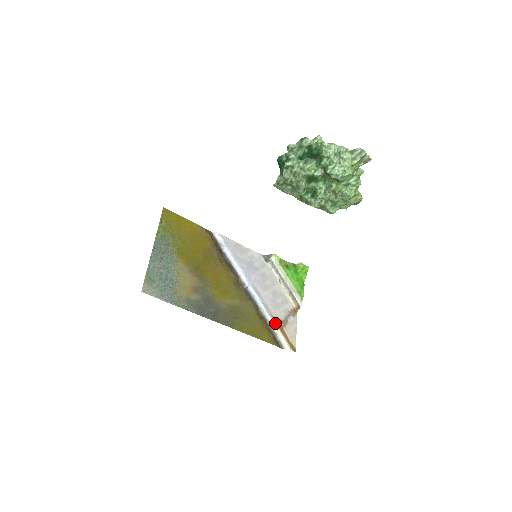
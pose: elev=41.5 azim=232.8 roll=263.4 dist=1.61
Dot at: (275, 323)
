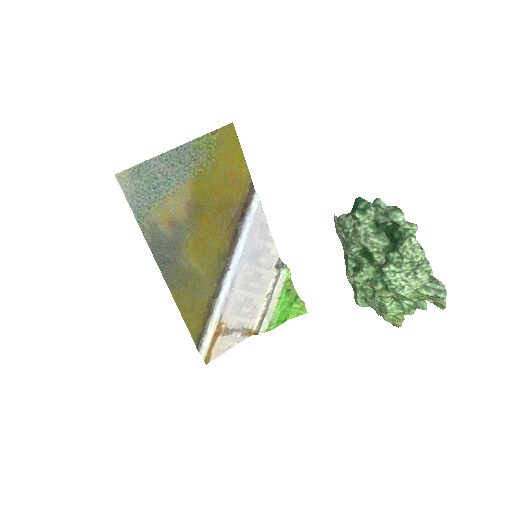
Dot at: (217, 324)
